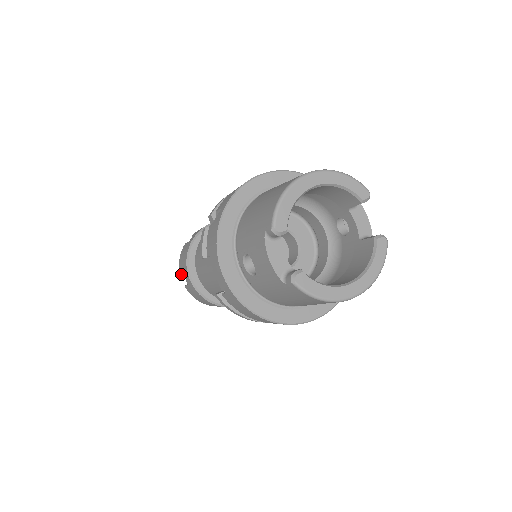
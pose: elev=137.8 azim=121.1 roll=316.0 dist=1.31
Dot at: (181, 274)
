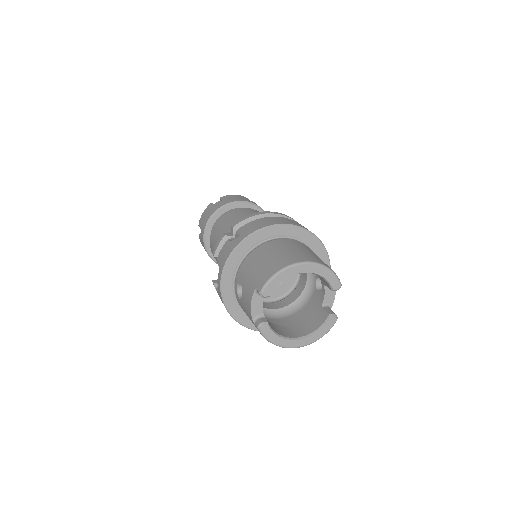
Dot at: (199, 226)
